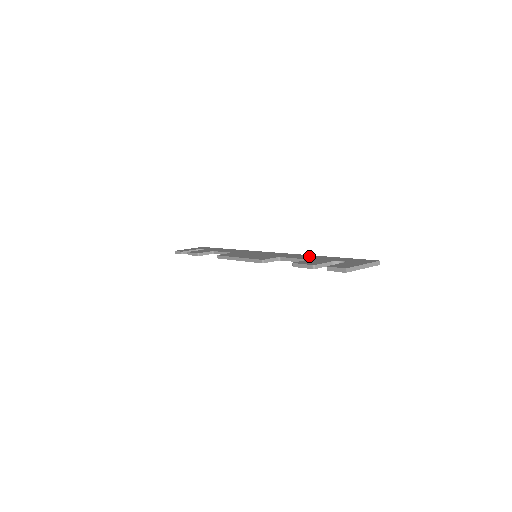
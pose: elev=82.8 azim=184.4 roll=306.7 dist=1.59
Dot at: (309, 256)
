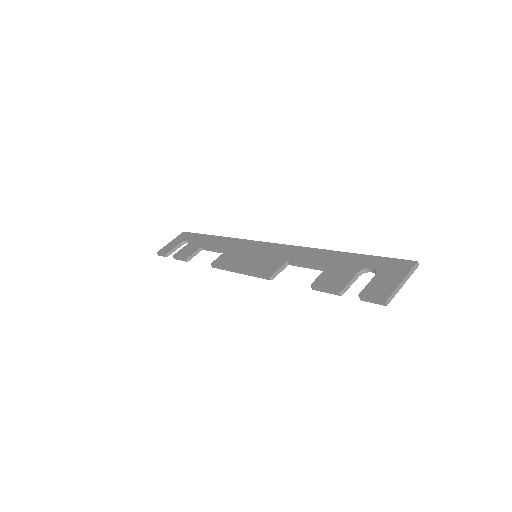
Dot at: (322, 254)
